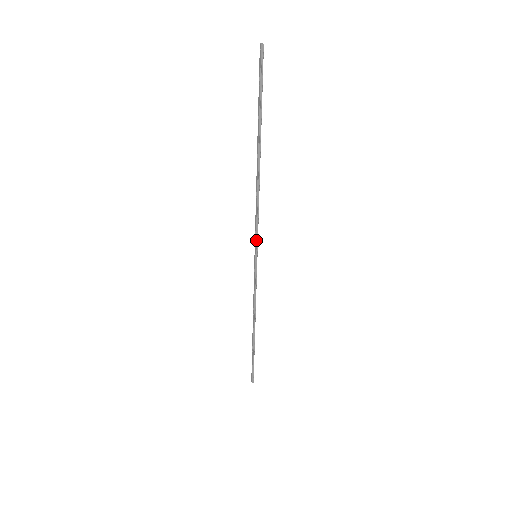
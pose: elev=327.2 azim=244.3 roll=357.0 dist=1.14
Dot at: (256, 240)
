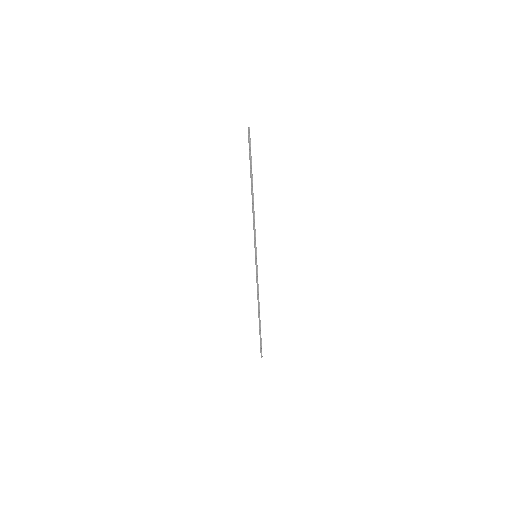
Dot at: (255, 245)
